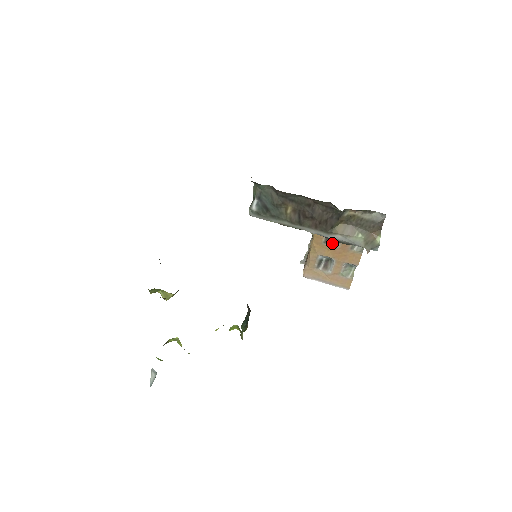
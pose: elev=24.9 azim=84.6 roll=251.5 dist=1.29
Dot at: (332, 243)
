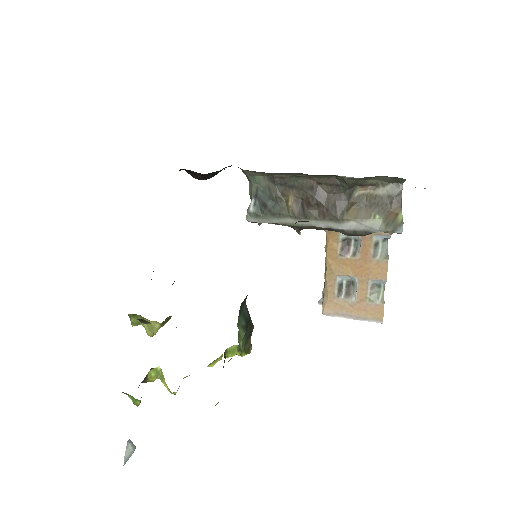
Dot at: (350, 254)
